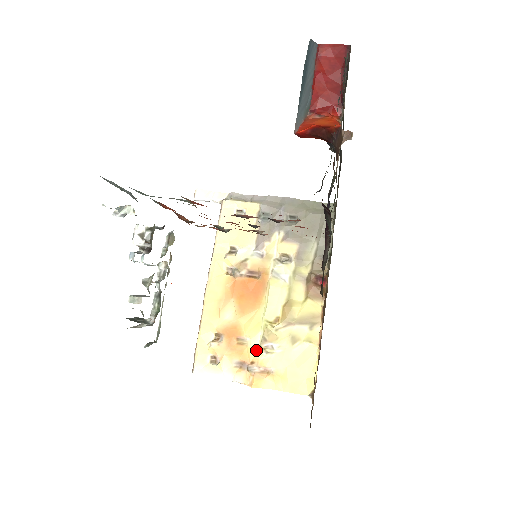
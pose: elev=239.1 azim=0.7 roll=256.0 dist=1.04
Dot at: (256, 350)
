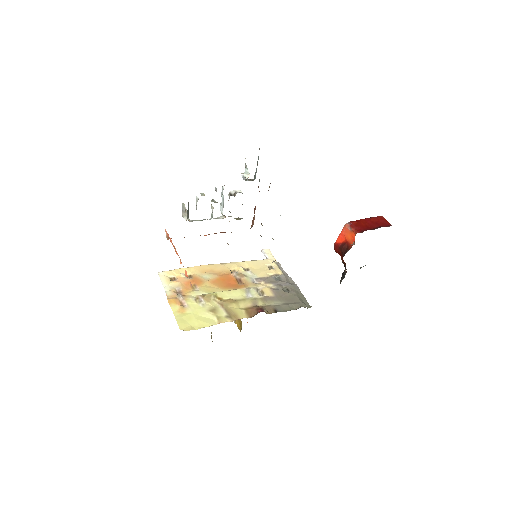
Dot at: (194, 295)
